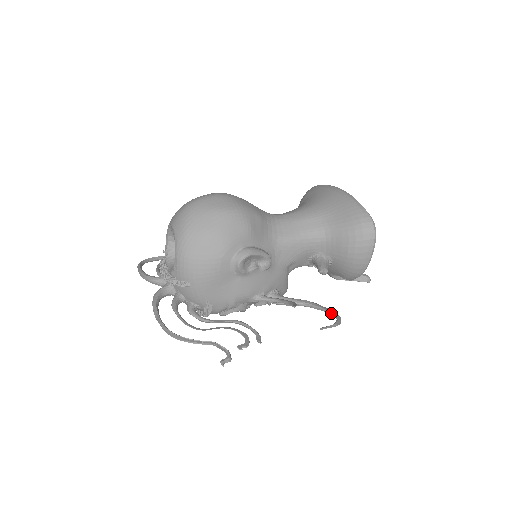
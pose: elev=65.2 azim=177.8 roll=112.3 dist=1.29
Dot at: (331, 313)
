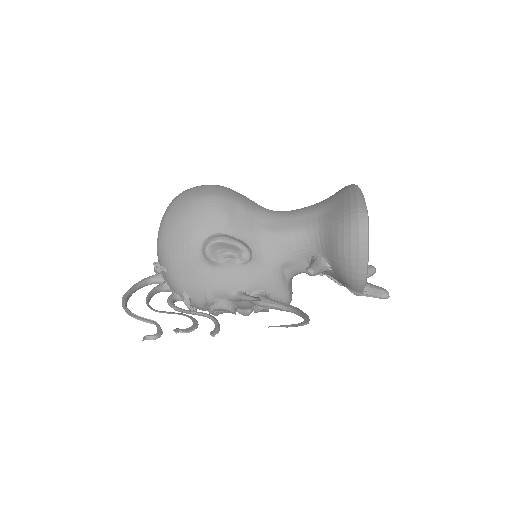
Dot at: (303, 317)
